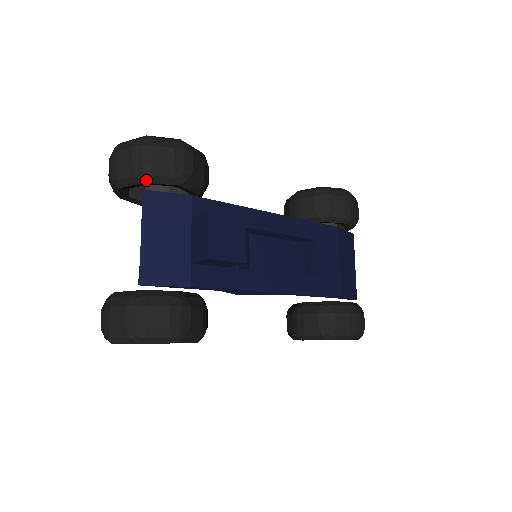
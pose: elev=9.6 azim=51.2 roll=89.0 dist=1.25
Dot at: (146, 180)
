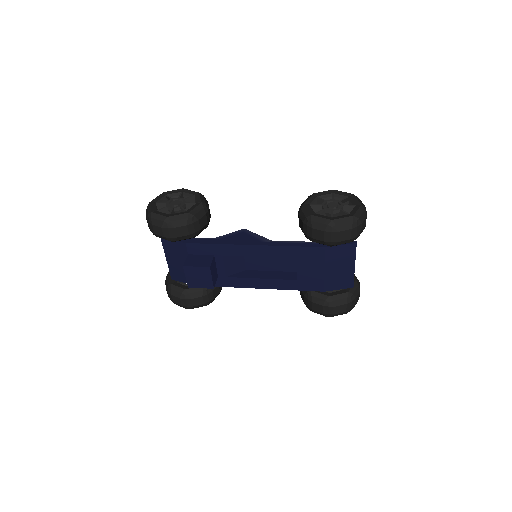
Dot at: occluded
